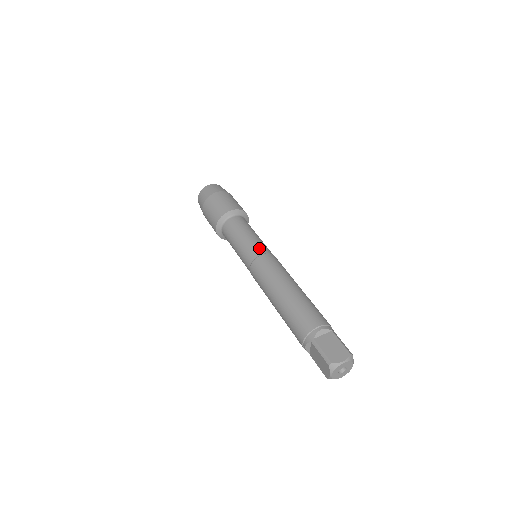
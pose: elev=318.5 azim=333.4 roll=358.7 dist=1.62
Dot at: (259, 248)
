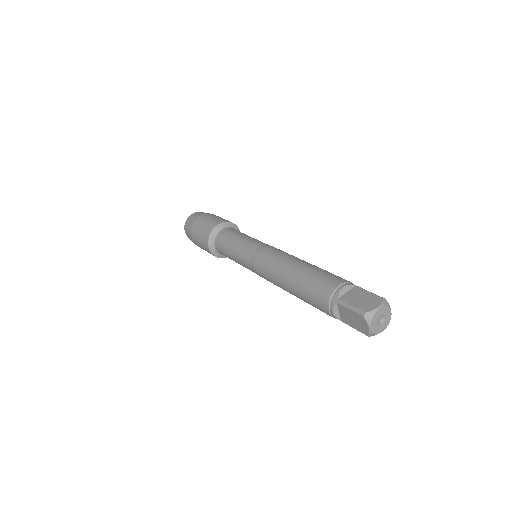
Dot at: (256, 244)
